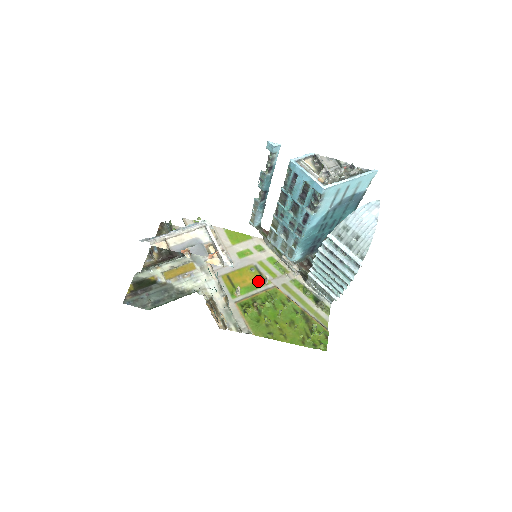
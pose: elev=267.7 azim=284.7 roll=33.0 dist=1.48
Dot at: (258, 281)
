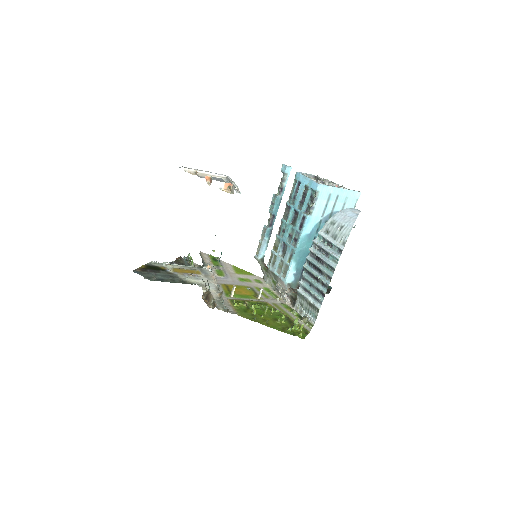
Dot at: (252, 295)
